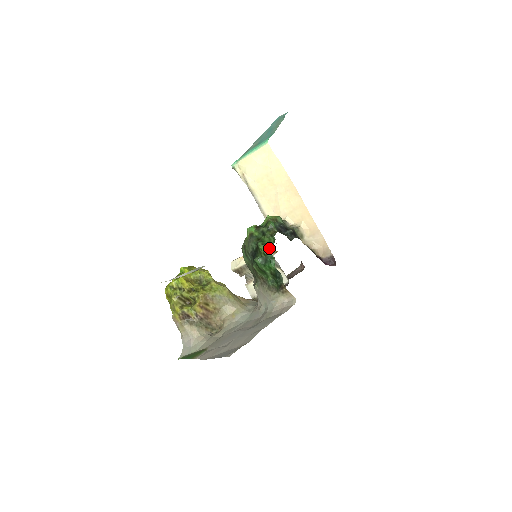
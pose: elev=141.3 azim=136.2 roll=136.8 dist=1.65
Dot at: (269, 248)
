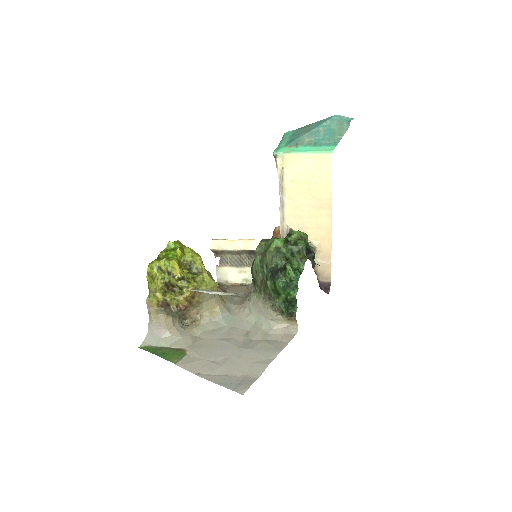
Dot at: (298, 276)
